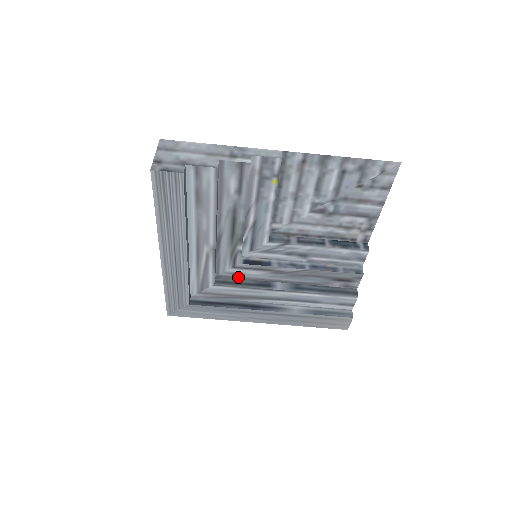
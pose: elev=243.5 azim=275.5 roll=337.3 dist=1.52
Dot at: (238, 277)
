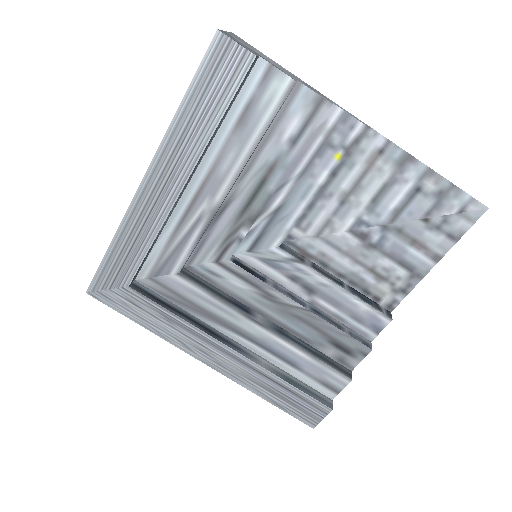
Dot at: (213, 281)
